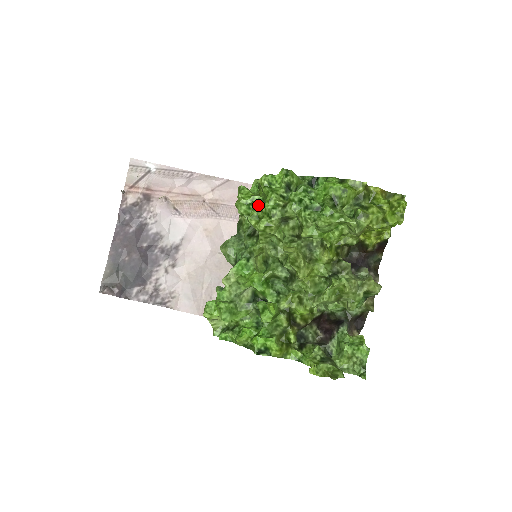
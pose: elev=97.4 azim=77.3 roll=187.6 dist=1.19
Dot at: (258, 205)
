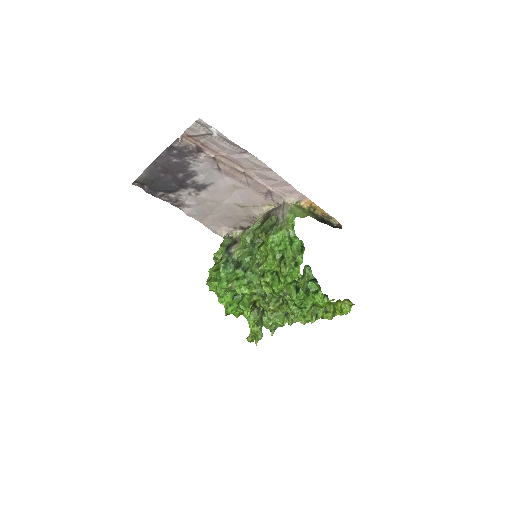
Dot at: (273, 271)
